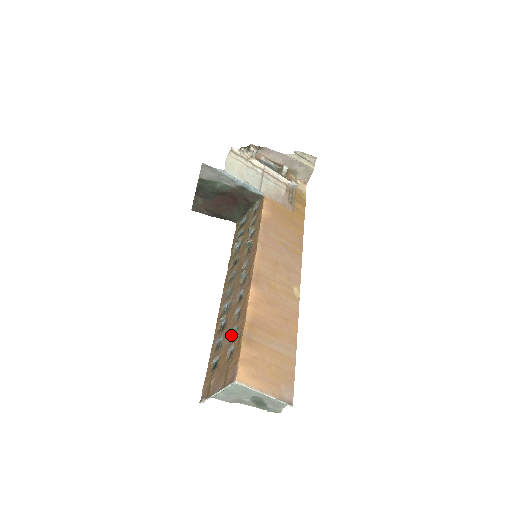
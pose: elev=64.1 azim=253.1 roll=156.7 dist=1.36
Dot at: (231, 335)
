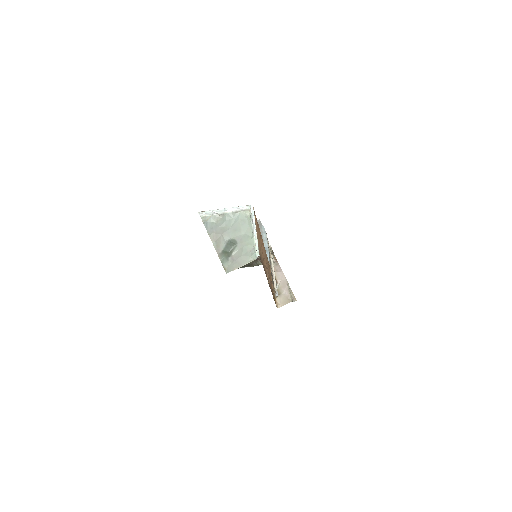
Dot at: occluded
